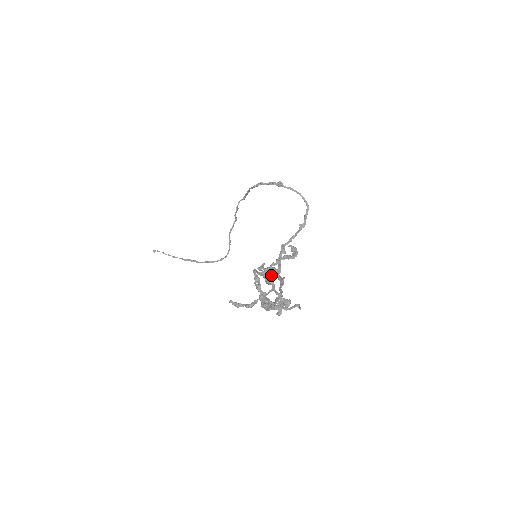
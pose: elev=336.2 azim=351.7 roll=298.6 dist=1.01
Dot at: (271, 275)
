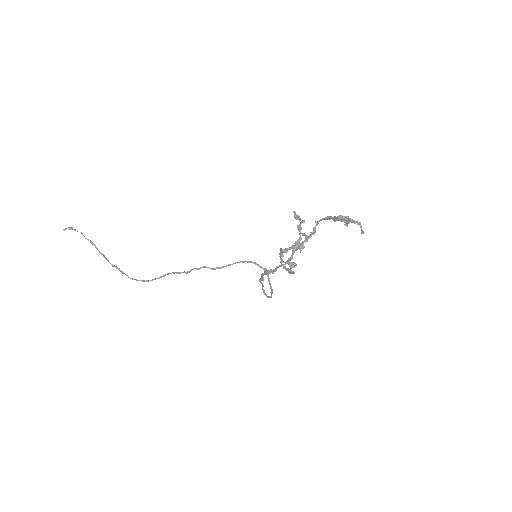
Dot at: (299, 246)
